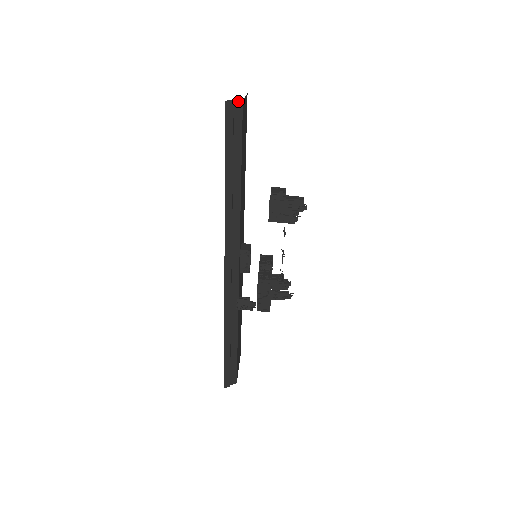
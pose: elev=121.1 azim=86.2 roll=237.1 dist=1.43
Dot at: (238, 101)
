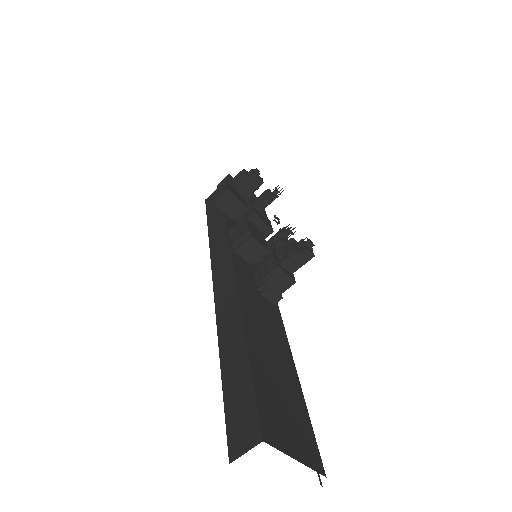
Dot at: occluded
